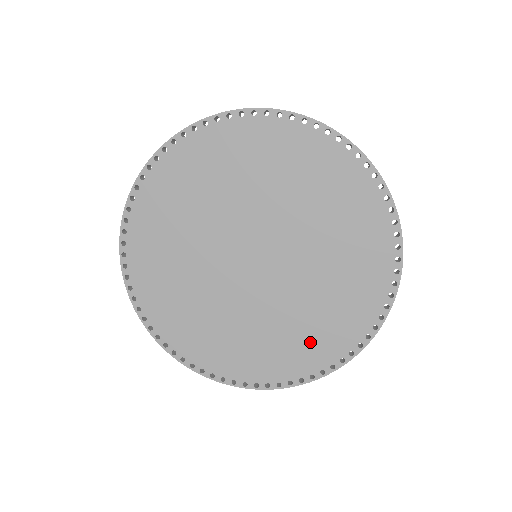
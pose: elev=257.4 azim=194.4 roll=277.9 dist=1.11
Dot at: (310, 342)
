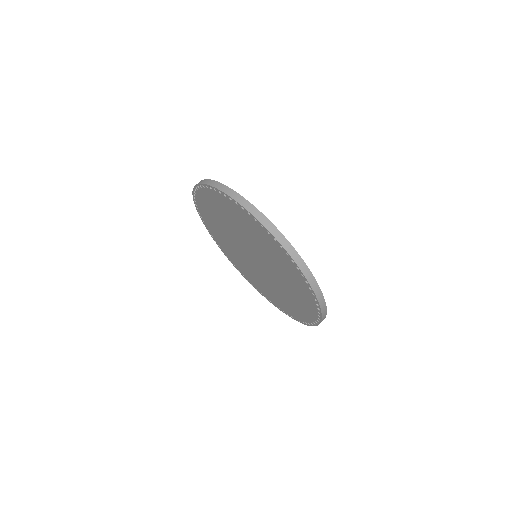
Dot at: (300, 294)
